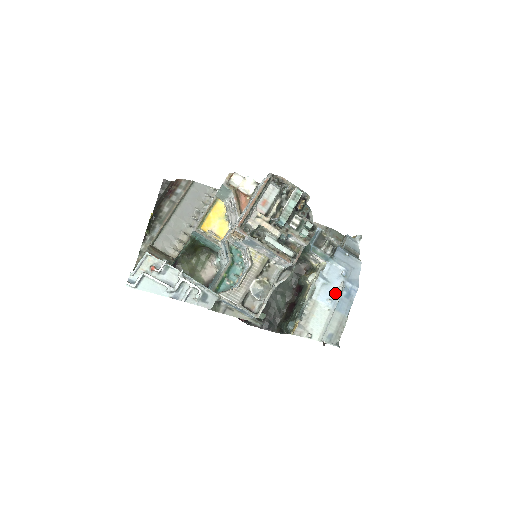
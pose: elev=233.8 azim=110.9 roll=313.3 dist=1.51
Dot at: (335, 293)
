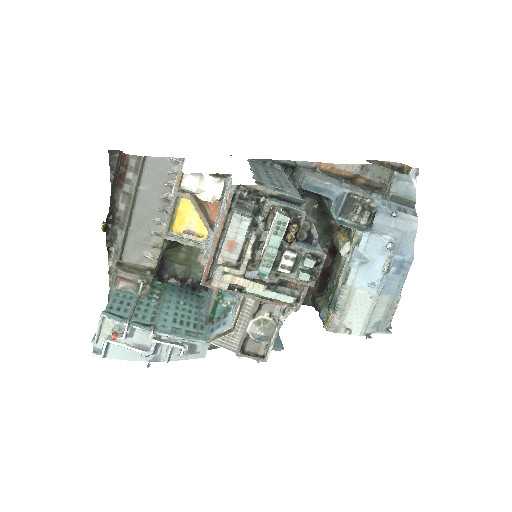
Dot at: (379, 274)
